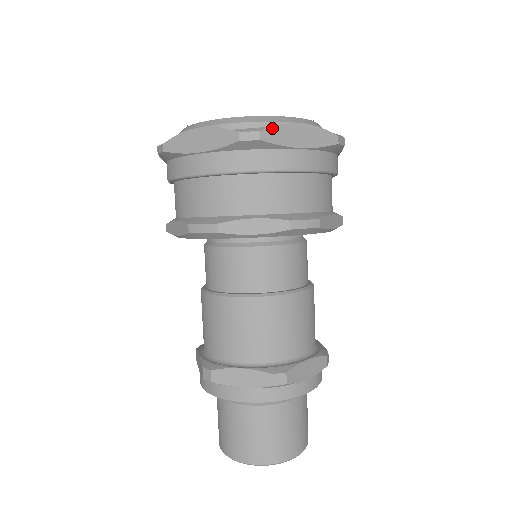
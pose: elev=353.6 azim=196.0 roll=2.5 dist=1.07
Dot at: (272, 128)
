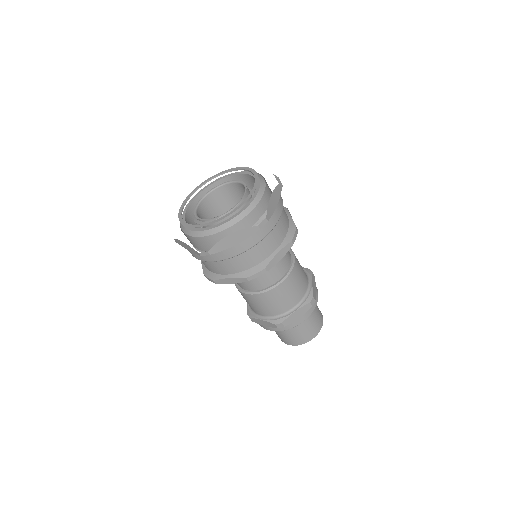
Dot at: (267, 211)
